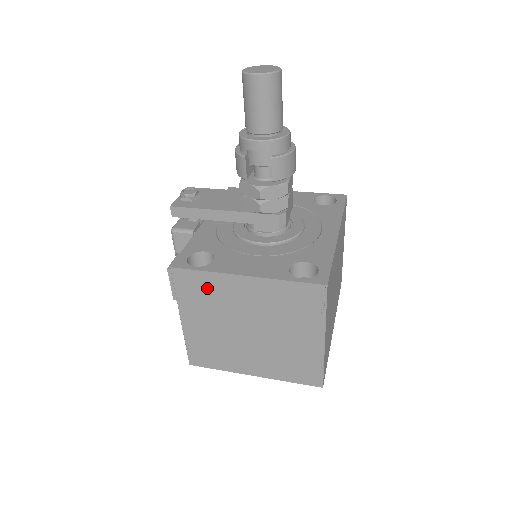
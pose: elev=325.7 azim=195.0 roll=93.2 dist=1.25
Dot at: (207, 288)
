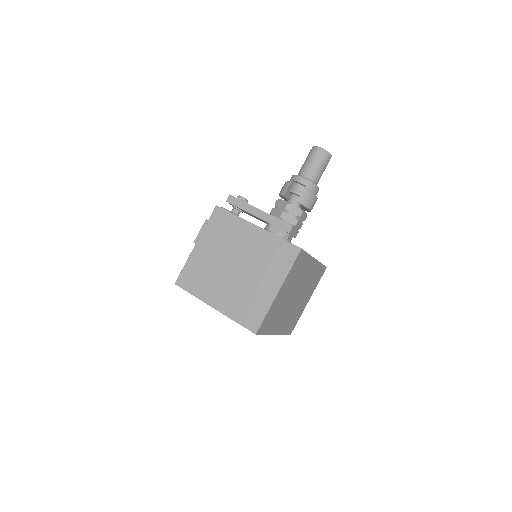
Dot at: (228, 227)
